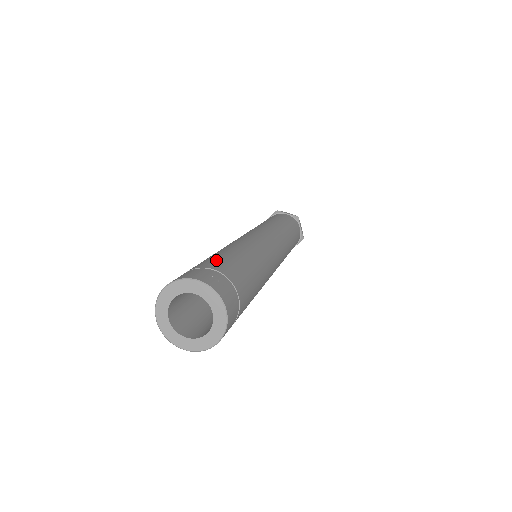
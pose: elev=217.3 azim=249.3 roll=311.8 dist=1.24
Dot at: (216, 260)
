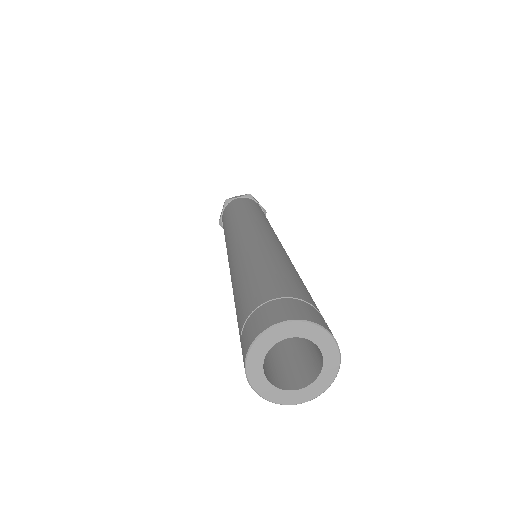
Dot at: (302, 288)
